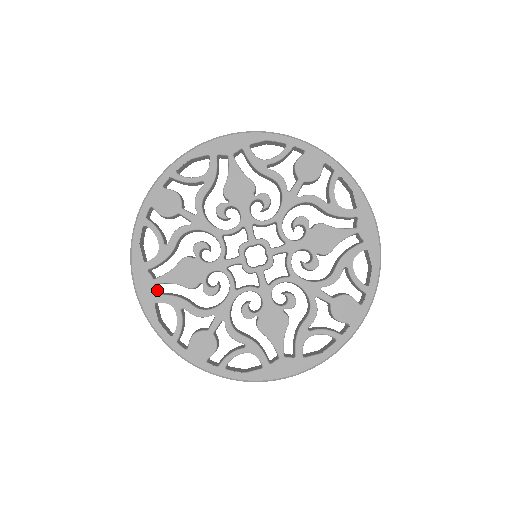
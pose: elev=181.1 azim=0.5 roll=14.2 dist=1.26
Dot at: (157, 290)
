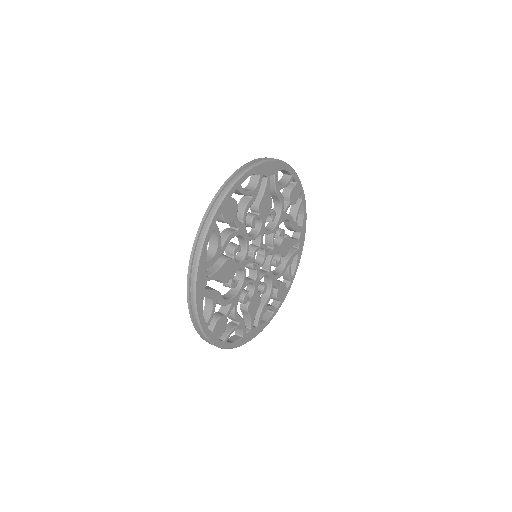
Dot at: occluded
